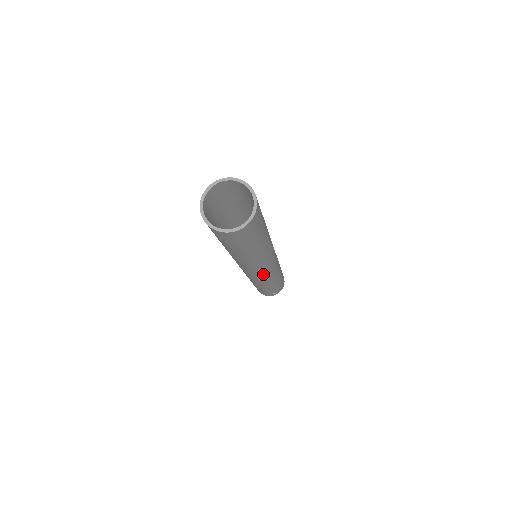
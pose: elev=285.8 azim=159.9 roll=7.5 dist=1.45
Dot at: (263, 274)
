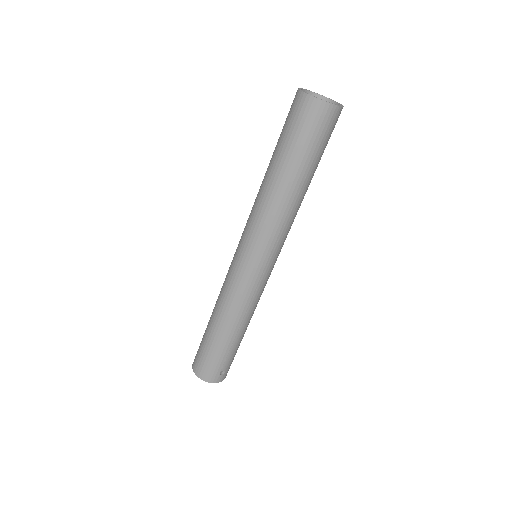
Dot at: (266, 271)
